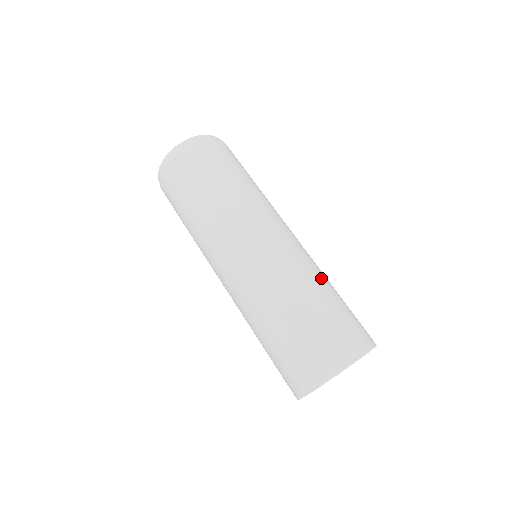
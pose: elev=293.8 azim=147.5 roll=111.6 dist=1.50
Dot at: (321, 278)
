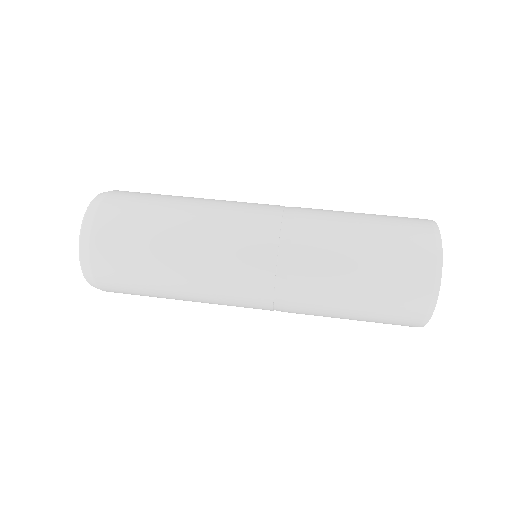
Dot at: occluded
